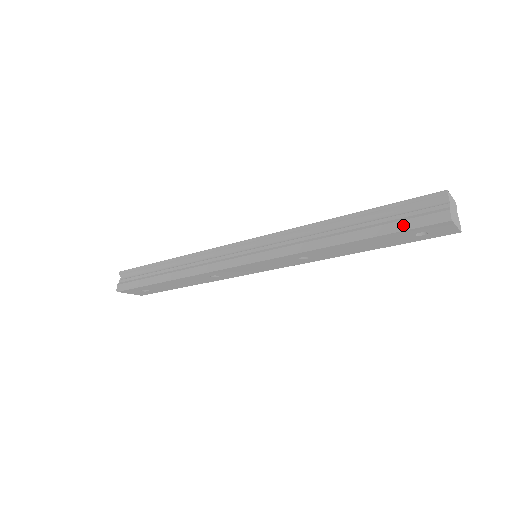
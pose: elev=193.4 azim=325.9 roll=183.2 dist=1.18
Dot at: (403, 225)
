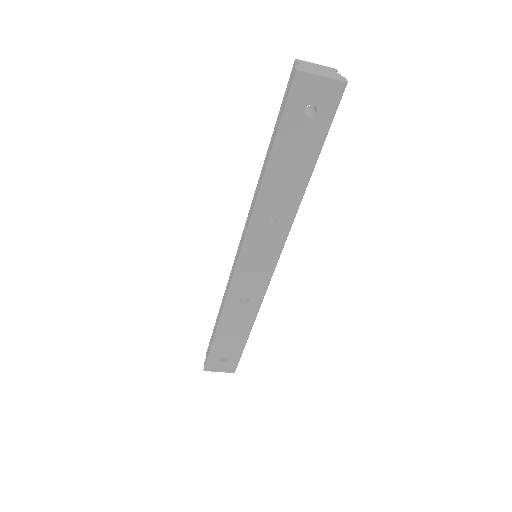
Dot at: (281, 114)
